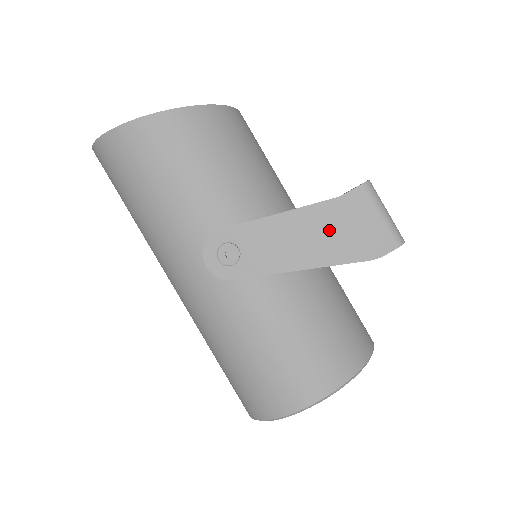
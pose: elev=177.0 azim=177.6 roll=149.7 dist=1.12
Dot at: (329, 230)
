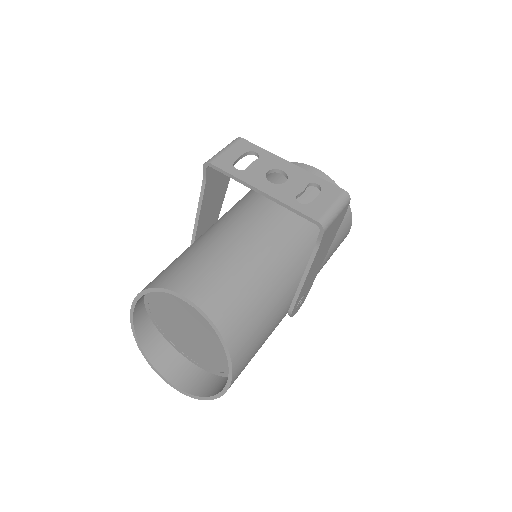
Dot at: (324, 247)
